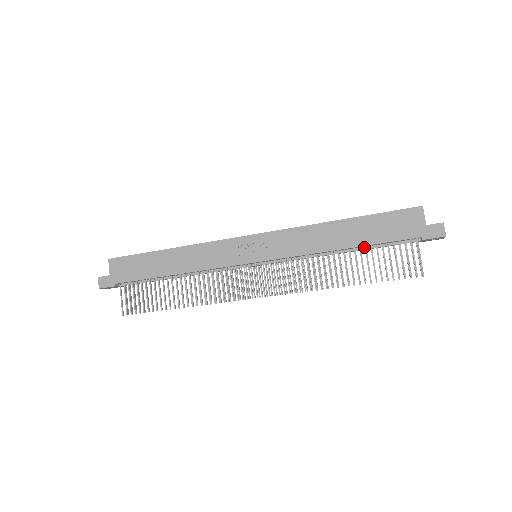
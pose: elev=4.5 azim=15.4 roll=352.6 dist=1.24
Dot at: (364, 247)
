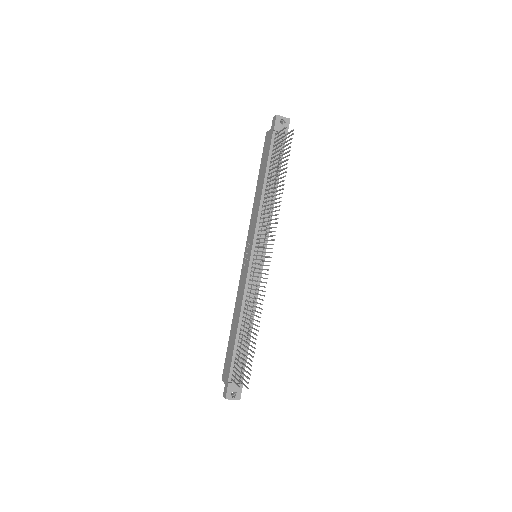
Dot at: occluded
